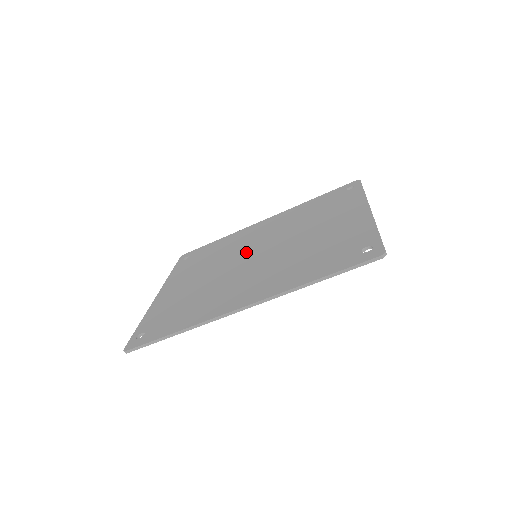
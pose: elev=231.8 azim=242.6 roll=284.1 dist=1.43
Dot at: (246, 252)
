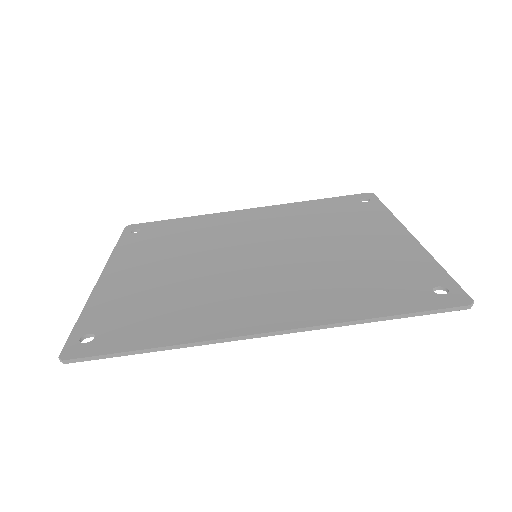
Dot at: (238, 247)
